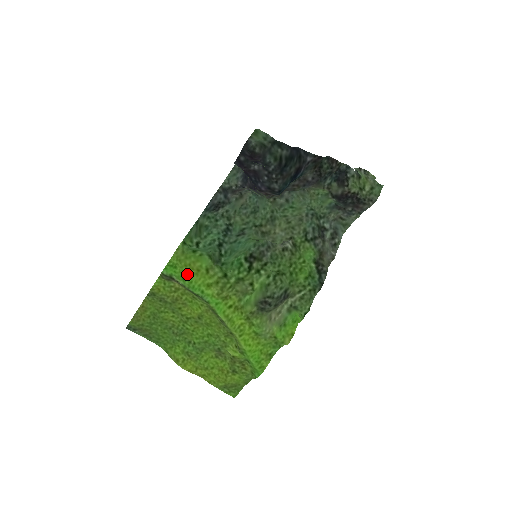
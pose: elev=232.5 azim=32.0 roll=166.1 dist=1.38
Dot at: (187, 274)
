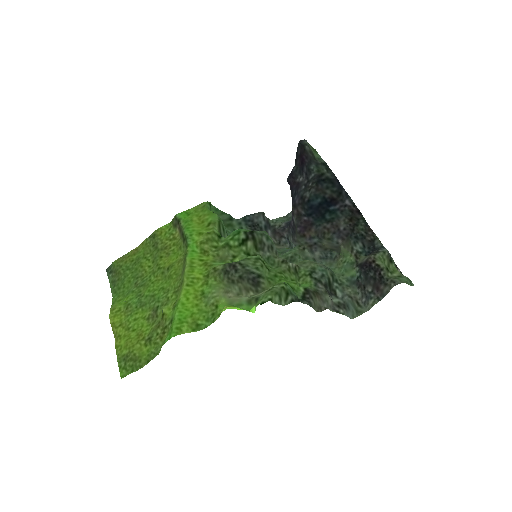
Dot at: (192, 220)
